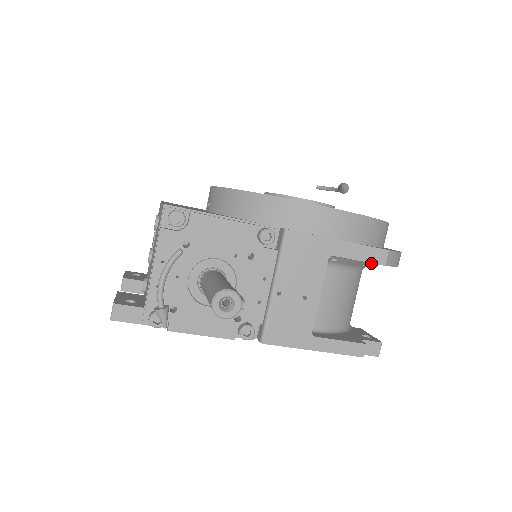
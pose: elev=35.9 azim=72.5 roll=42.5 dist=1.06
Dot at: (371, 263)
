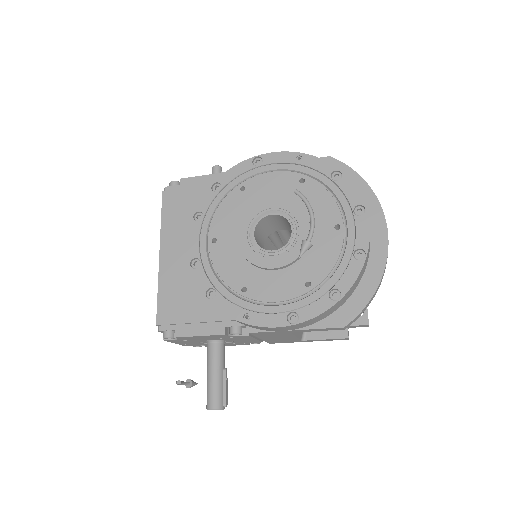
Dot at: occluded
